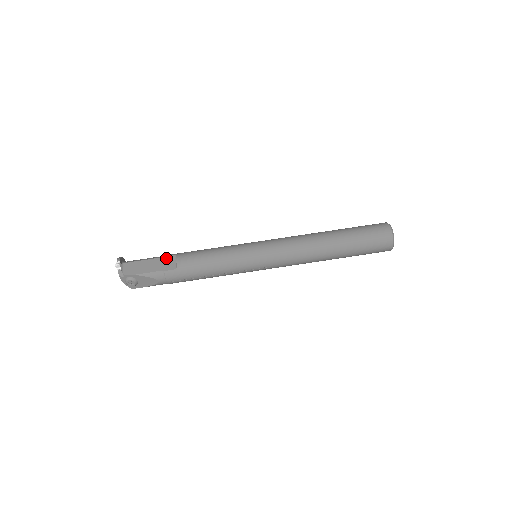
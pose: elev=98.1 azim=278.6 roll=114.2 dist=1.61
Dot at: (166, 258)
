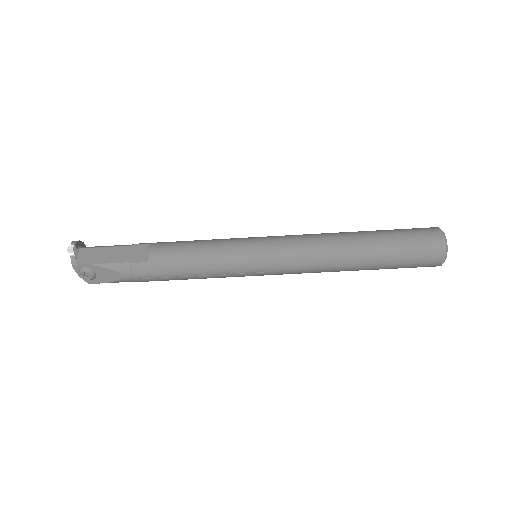
Dot at: (136, 247)
